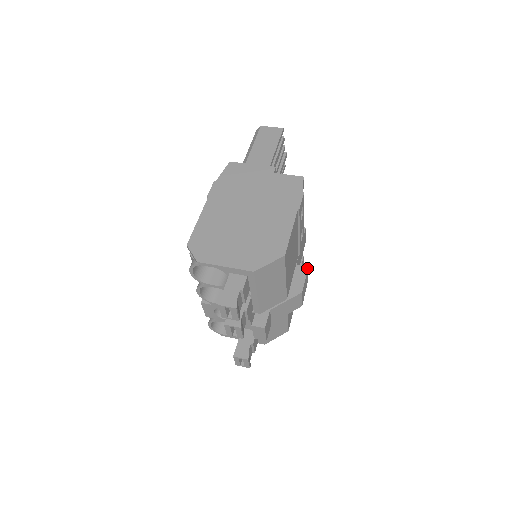
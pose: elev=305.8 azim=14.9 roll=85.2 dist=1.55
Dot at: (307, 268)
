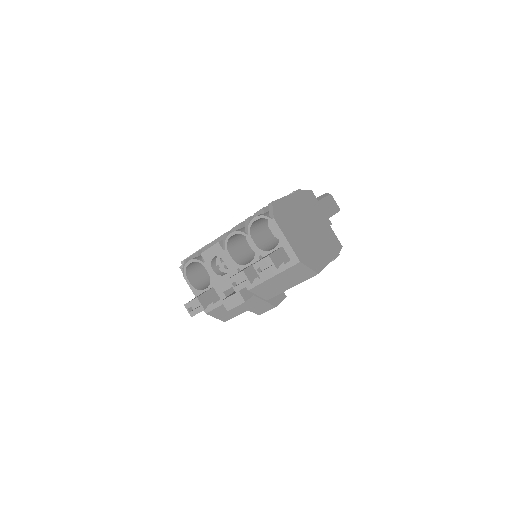
Dot at: occluded
